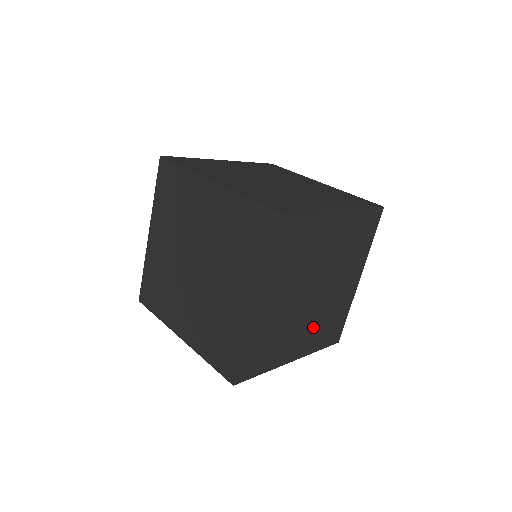
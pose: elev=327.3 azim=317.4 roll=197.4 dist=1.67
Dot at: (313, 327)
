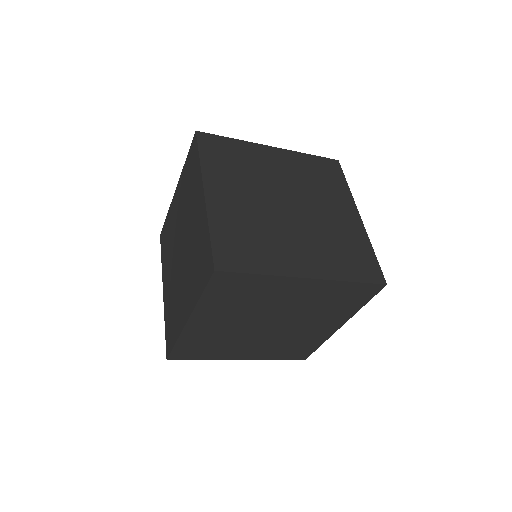
Dot at: (269, 345)
